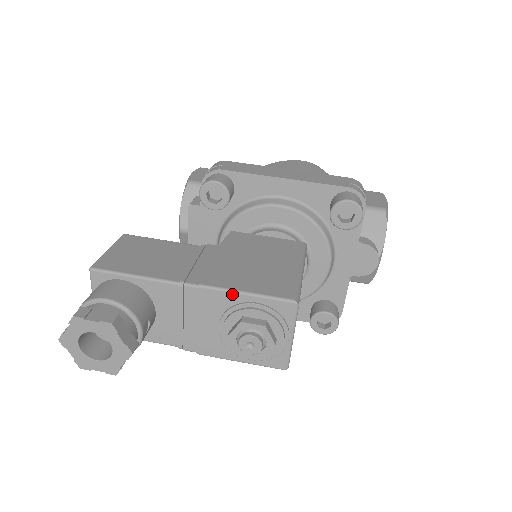
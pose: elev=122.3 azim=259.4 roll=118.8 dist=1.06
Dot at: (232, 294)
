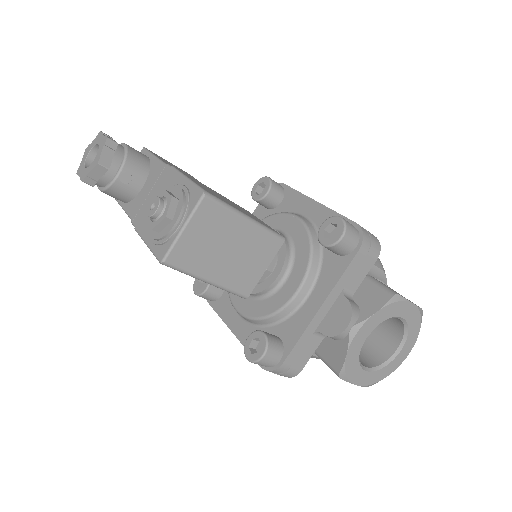
Dot at: (180, 176)
